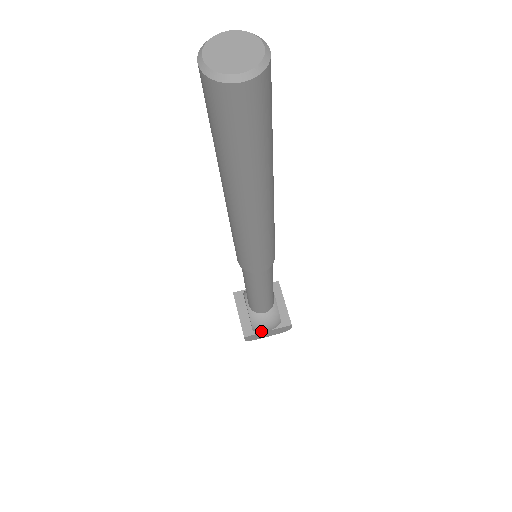
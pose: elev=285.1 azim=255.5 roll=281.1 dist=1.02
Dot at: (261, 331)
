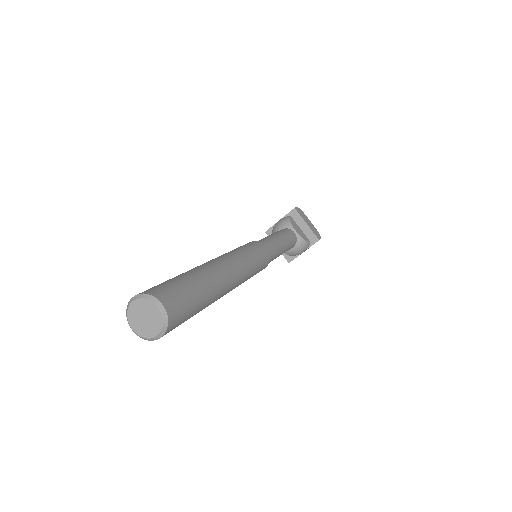
Dot at: (299, 254)
